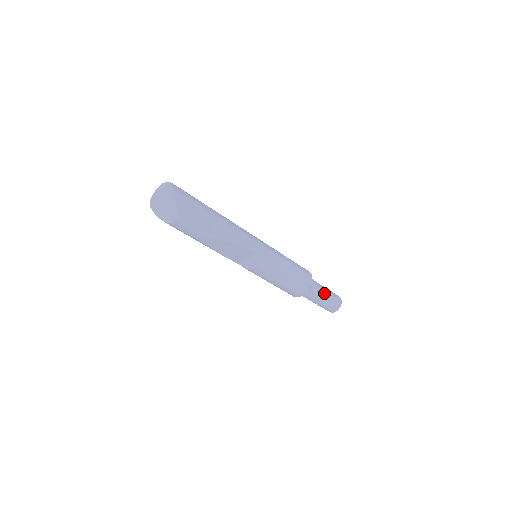
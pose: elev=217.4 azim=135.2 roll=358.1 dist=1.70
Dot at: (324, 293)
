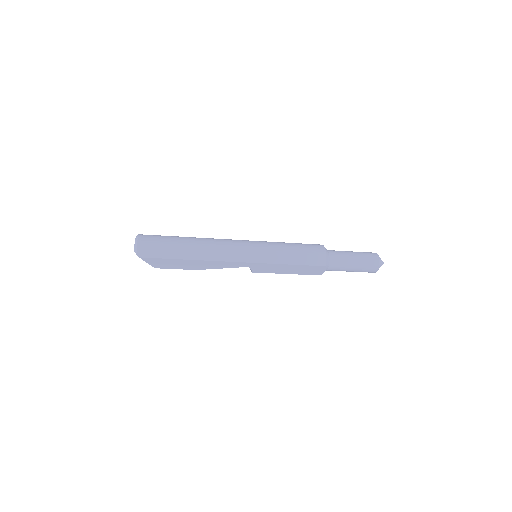
Dot at: (349, 268)
